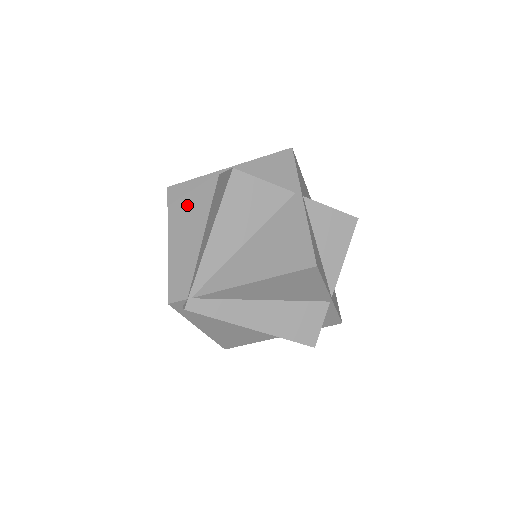
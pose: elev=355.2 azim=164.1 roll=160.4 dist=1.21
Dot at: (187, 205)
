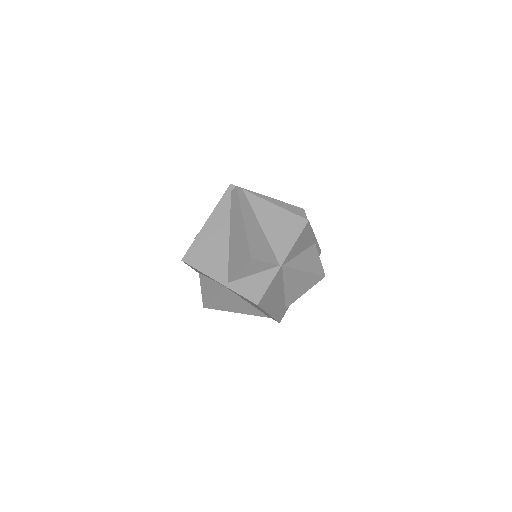
Dot at: occluded
